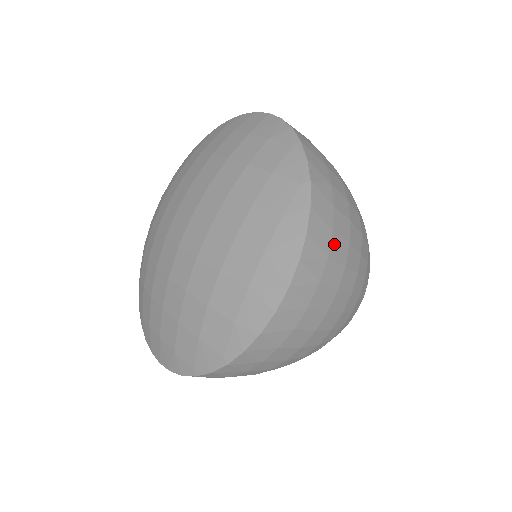
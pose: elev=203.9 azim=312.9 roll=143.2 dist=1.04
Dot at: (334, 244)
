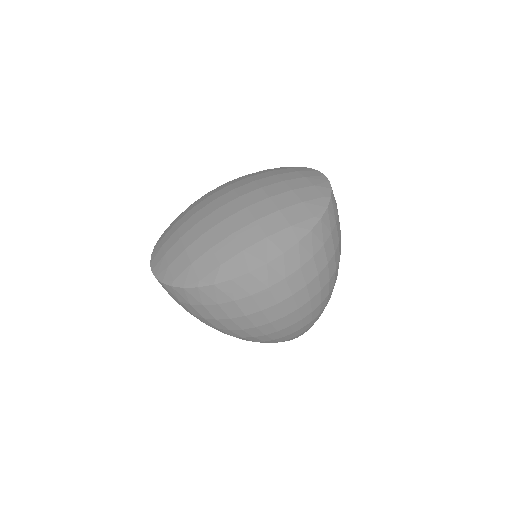
Dot at: (309, 265)
